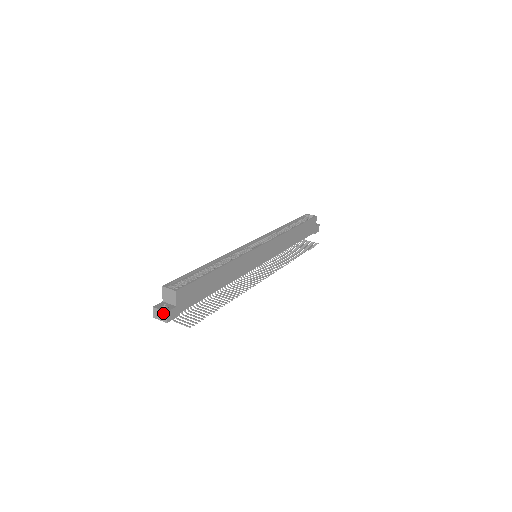
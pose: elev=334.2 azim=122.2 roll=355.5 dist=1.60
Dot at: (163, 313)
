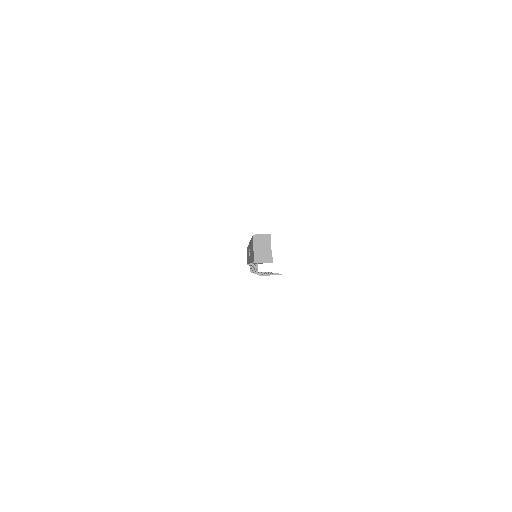
Dot at: (268, 253)
